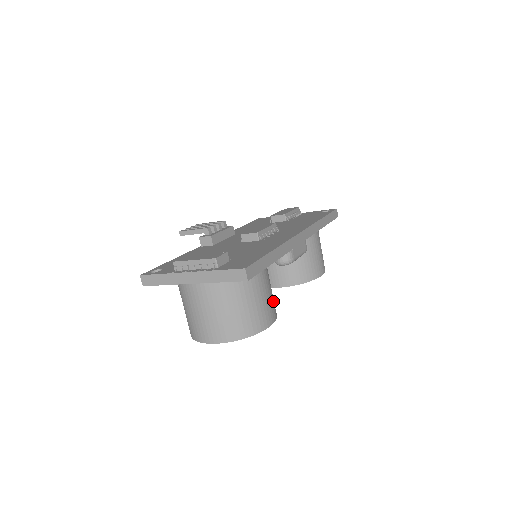
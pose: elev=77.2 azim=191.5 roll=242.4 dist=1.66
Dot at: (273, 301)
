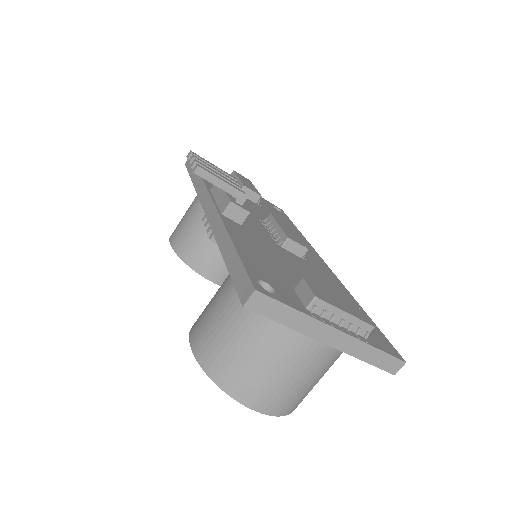
Dot at: occluded
